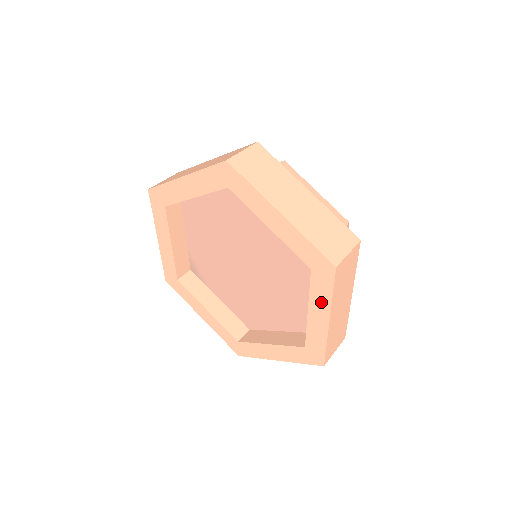
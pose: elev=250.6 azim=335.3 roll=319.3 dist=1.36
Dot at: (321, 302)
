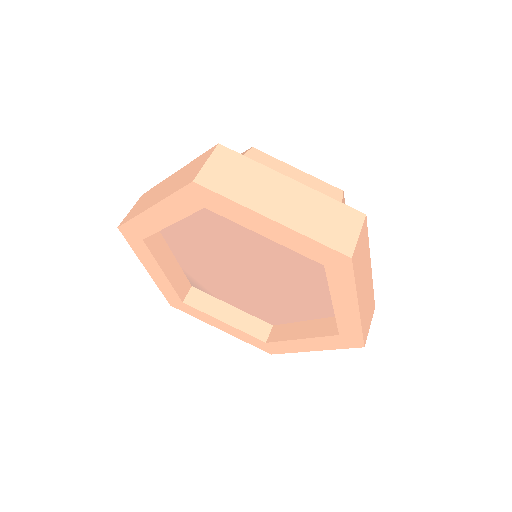
Dot at: (344, 293)
